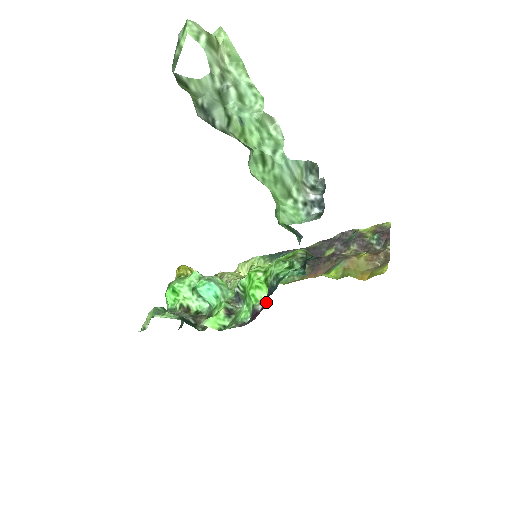
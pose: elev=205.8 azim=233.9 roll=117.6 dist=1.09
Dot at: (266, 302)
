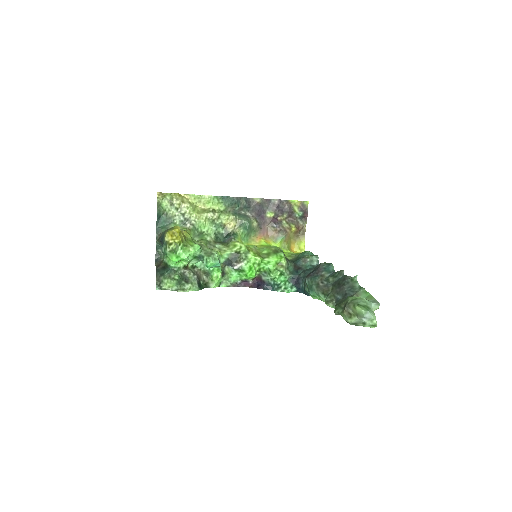
Dot at: (255, 279)
